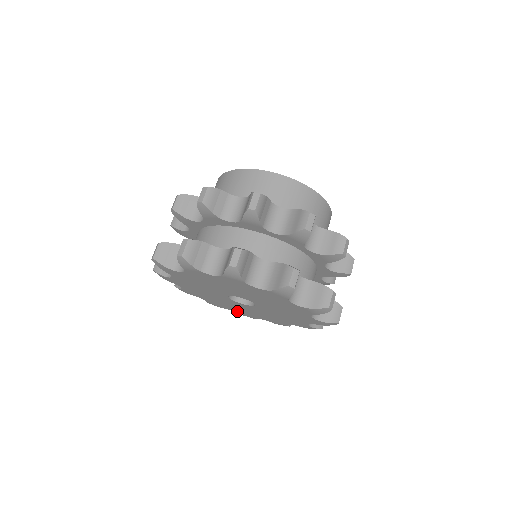
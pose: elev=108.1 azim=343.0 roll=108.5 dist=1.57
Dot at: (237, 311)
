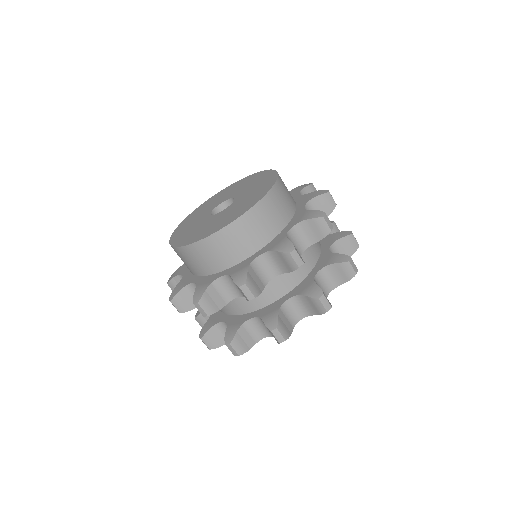
Dot at: occluded
